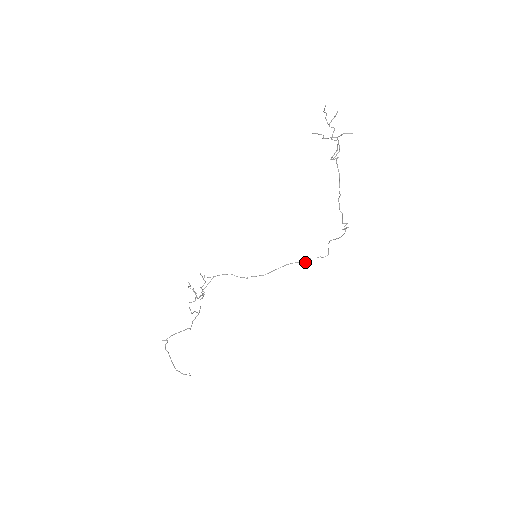
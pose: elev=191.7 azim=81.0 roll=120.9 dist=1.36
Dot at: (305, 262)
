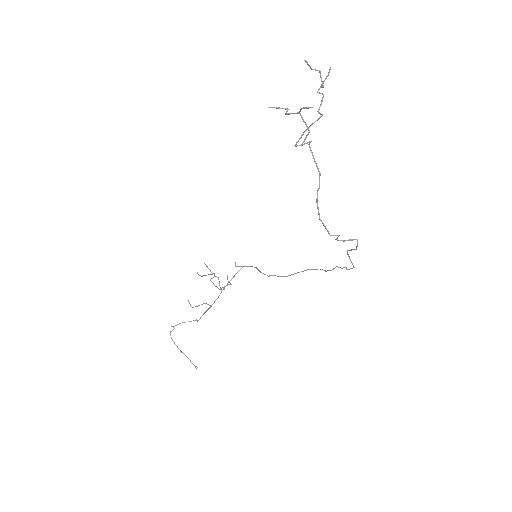
Dot at: (329, 270)
